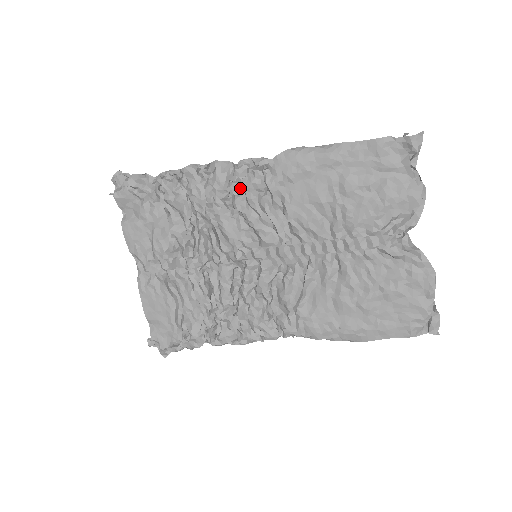
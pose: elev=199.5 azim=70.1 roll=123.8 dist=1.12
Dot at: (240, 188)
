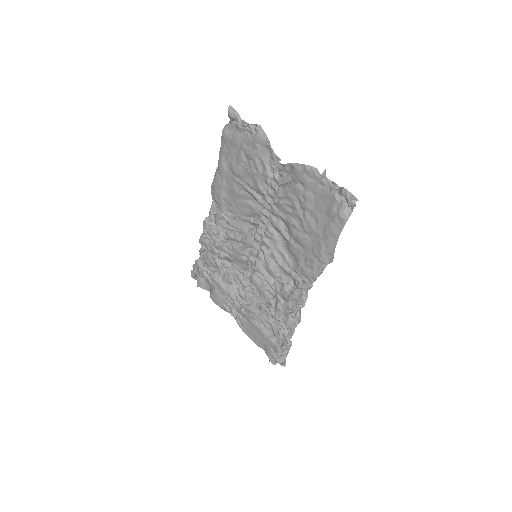
Dot at: (218, 226)
